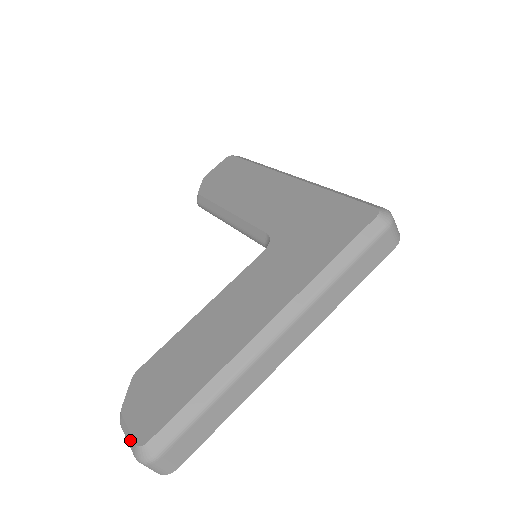
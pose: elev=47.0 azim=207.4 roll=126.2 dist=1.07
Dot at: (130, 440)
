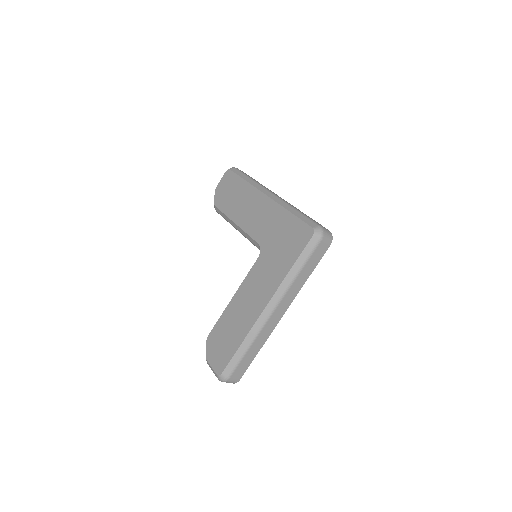
Dot at: (214, 372)
